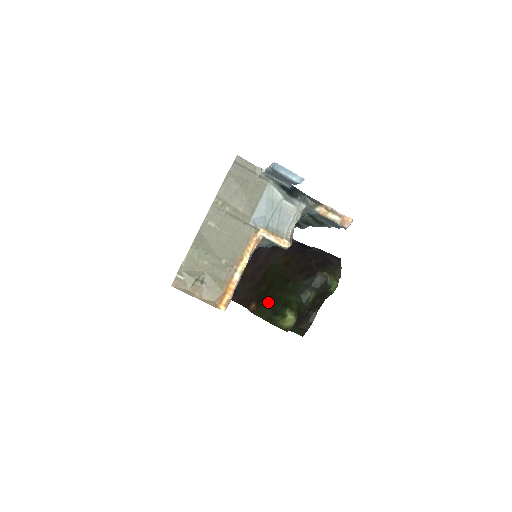
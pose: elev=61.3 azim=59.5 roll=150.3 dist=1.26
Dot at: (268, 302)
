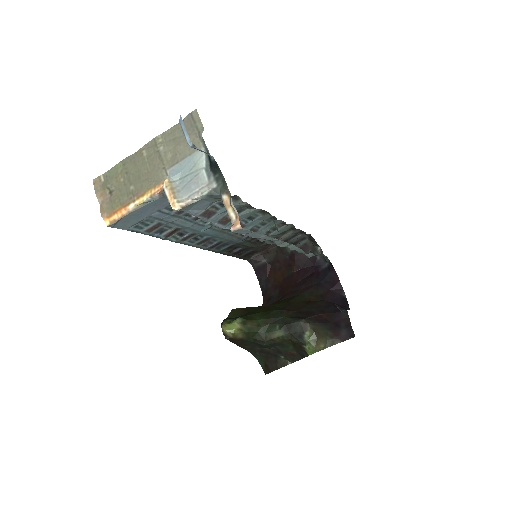
Dot at: (249, 310)
